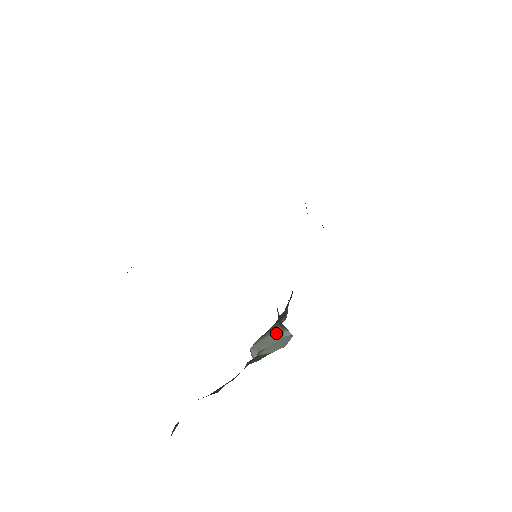
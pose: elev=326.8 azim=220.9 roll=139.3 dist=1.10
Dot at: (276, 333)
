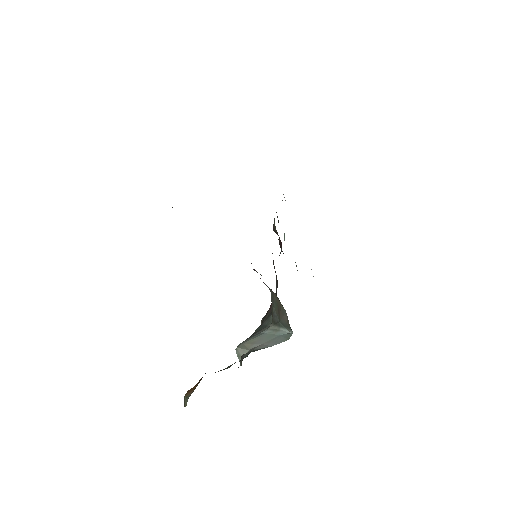
Dot at: (269, 333)
